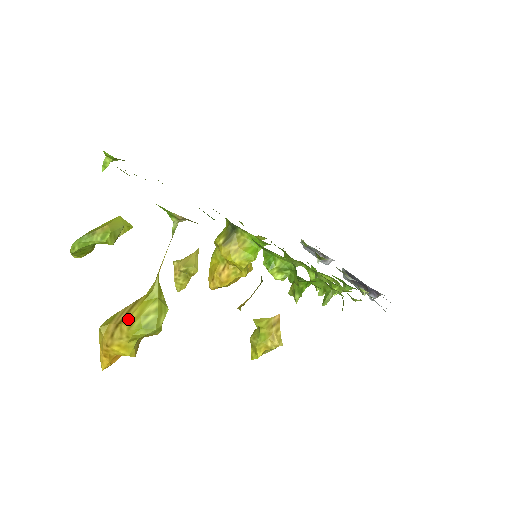
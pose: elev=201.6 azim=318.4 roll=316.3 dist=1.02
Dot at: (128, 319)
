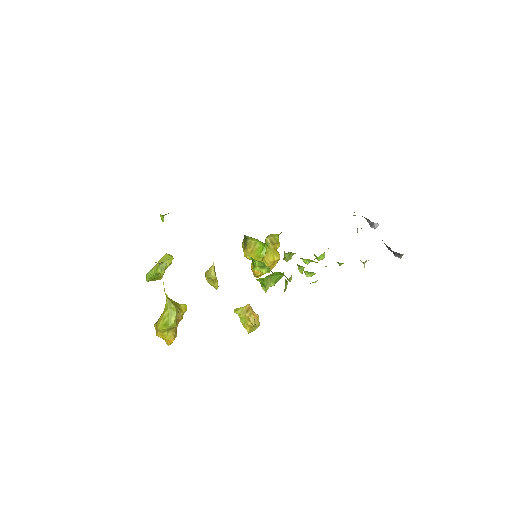
Dot at: (158, 321)
